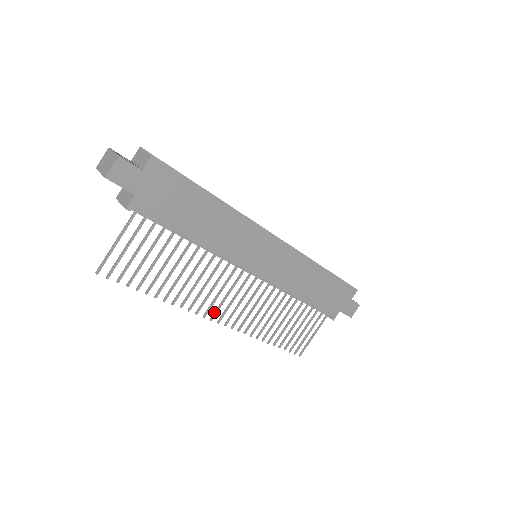
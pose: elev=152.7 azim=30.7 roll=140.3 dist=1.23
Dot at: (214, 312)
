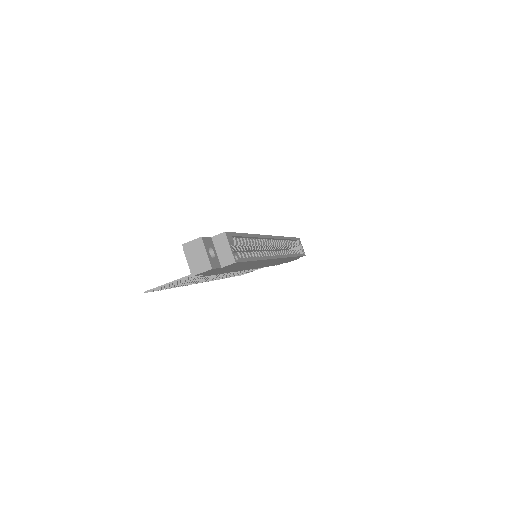
Dot at: occluded
